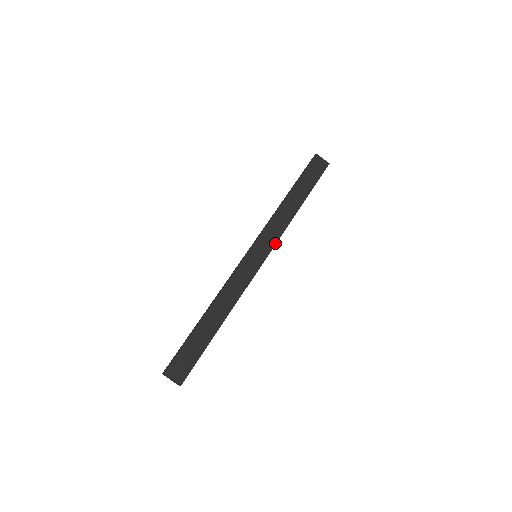
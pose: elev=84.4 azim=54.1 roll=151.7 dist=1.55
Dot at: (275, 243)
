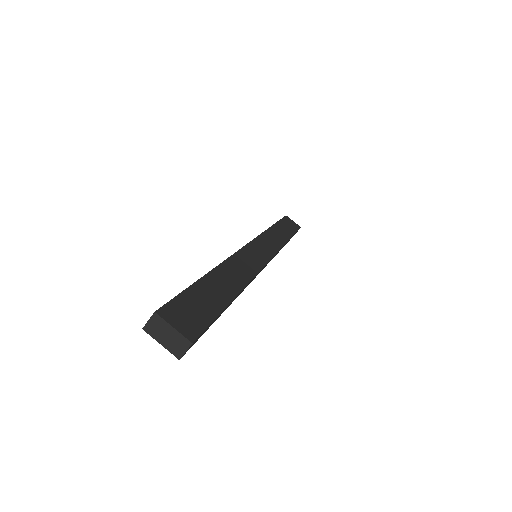
Dot at: (276, 252)
